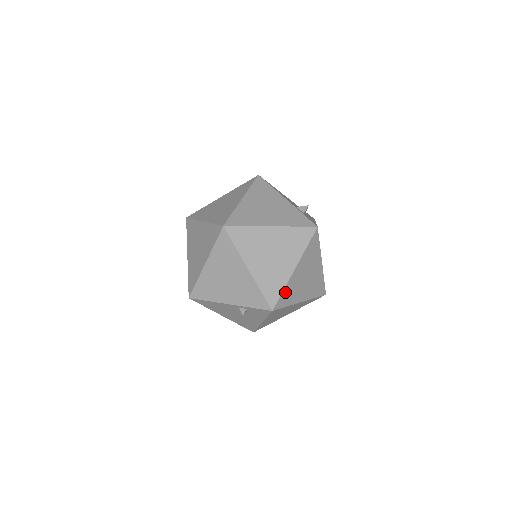
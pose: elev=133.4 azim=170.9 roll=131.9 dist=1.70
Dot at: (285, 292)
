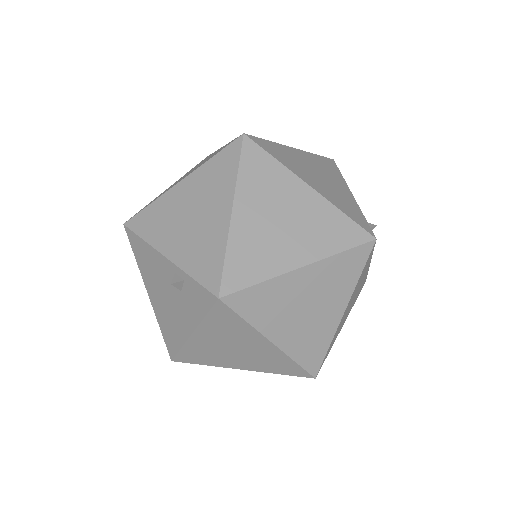
Dot at: (260, 290)
